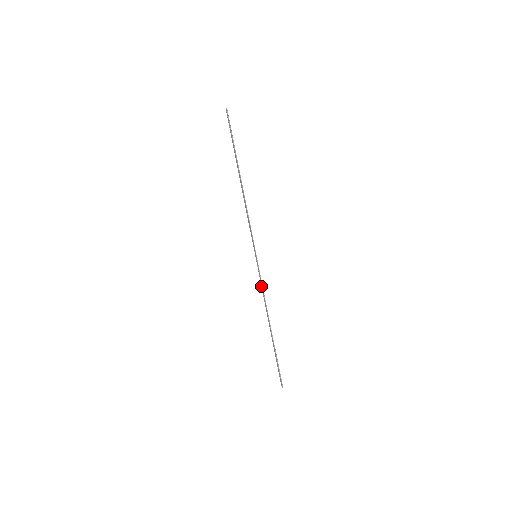
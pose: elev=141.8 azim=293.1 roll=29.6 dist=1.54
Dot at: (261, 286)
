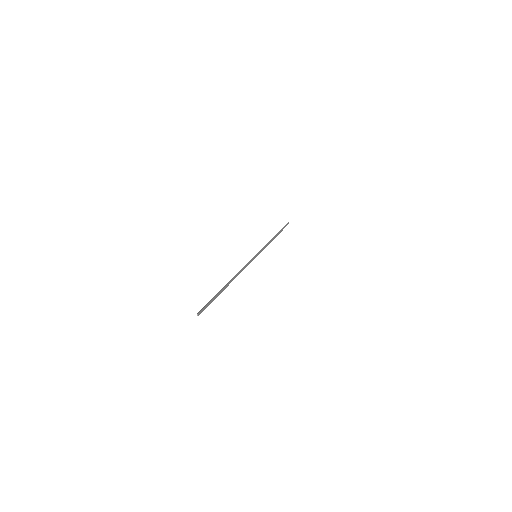
Dot at: occluded
